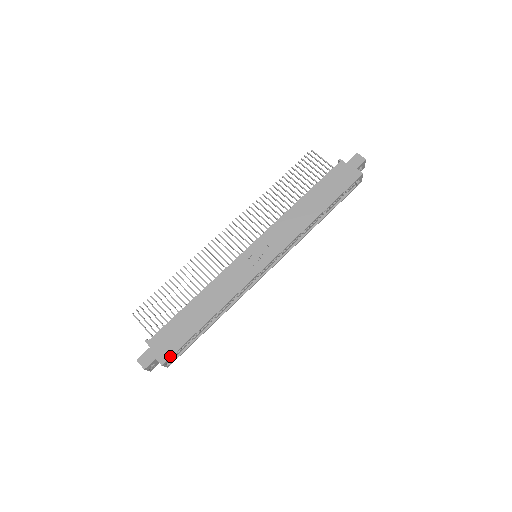
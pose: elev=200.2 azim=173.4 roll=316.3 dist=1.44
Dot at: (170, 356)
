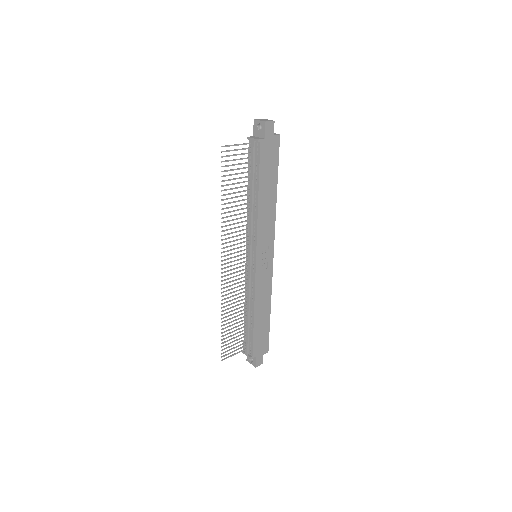
Dot at: (268, 345)
